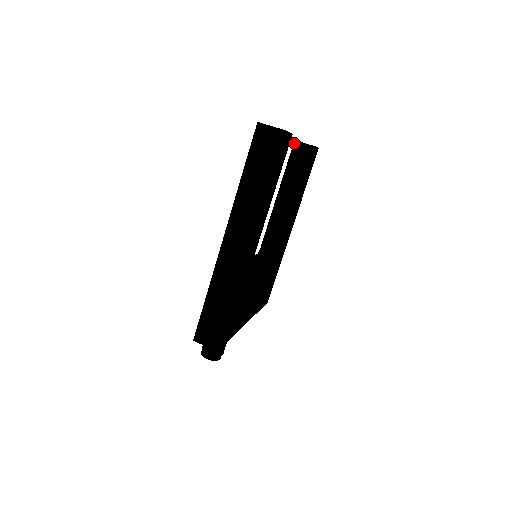
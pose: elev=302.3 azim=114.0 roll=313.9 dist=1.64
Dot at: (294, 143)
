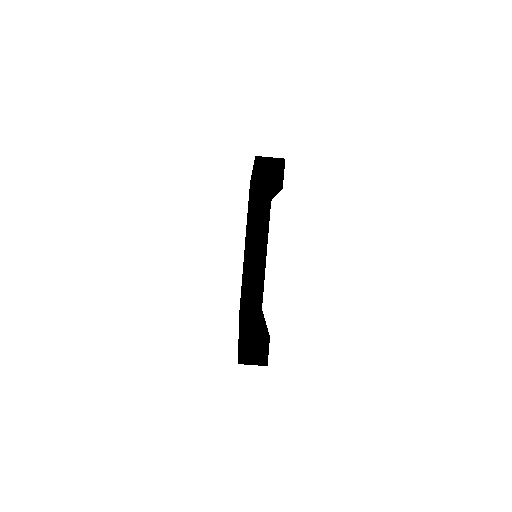
Dot at: occluded
